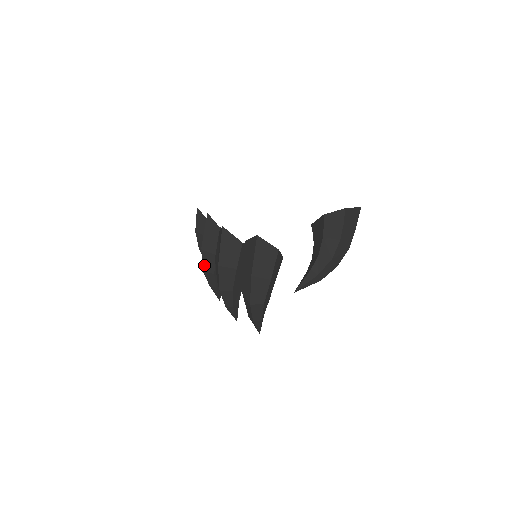
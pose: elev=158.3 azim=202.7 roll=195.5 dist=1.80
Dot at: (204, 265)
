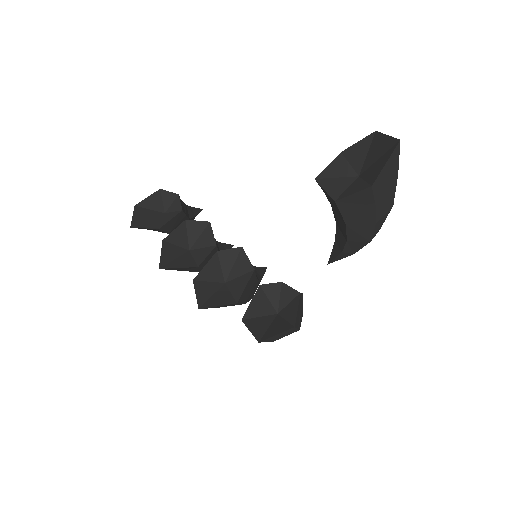
Dot at: occluded
